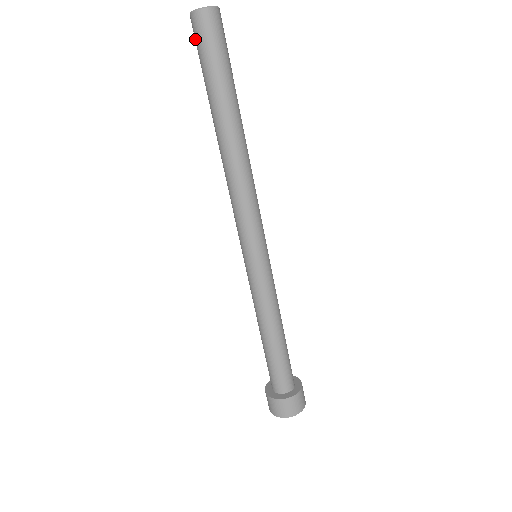
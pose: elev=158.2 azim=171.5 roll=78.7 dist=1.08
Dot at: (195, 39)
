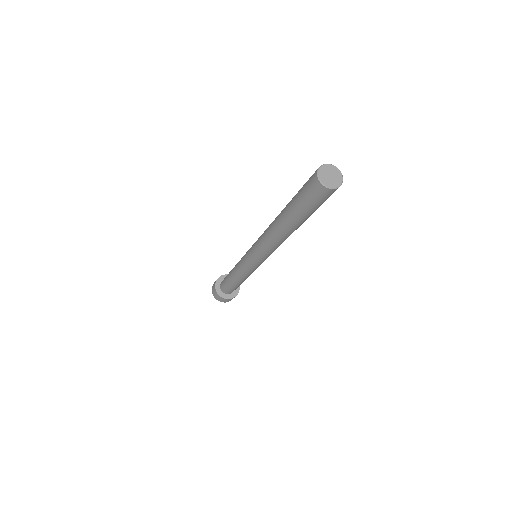
Dot at: (309, 179)
